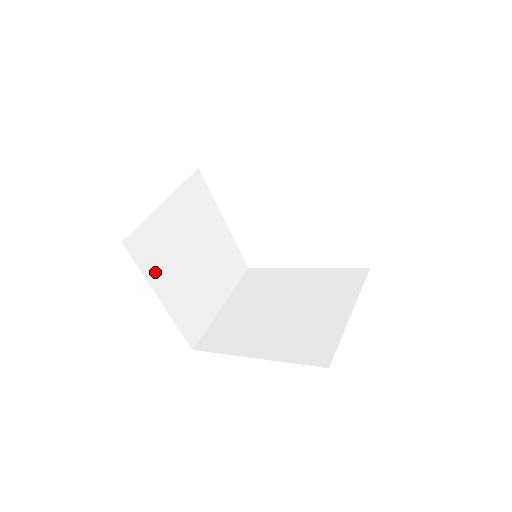
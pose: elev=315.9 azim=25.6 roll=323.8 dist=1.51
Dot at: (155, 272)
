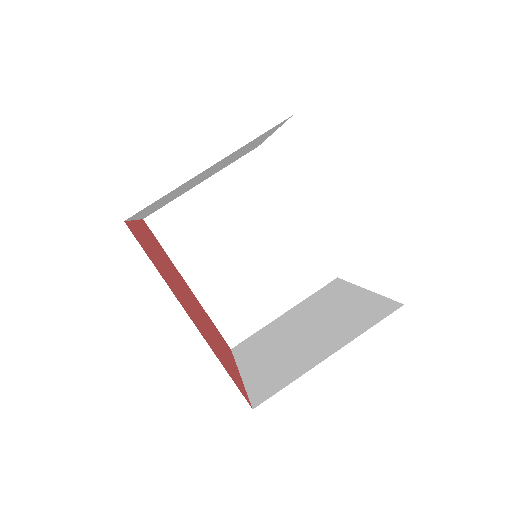
Dot at: (147, 210)
